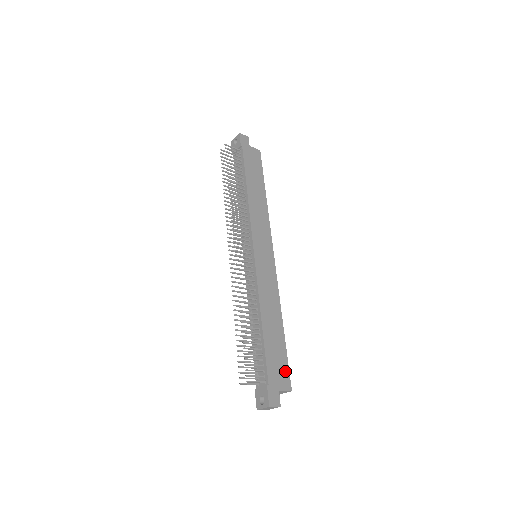
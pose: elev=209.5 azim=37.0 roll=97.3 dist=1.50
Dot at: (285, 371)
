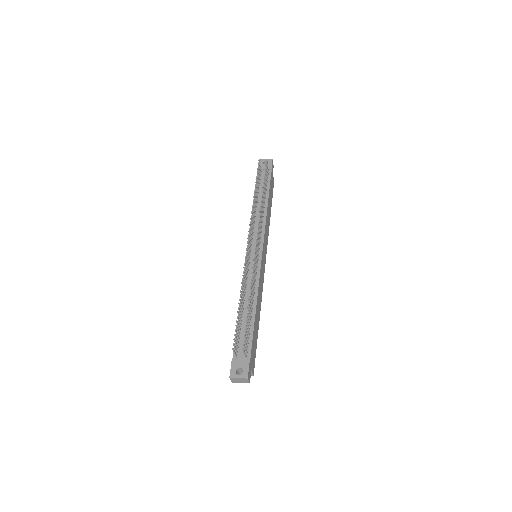
Dot at: (255, 357)
